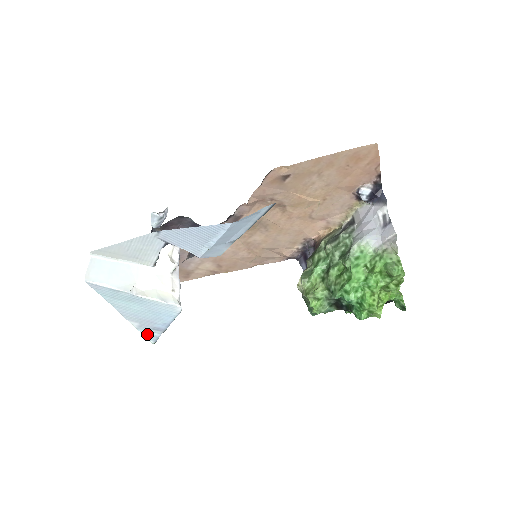
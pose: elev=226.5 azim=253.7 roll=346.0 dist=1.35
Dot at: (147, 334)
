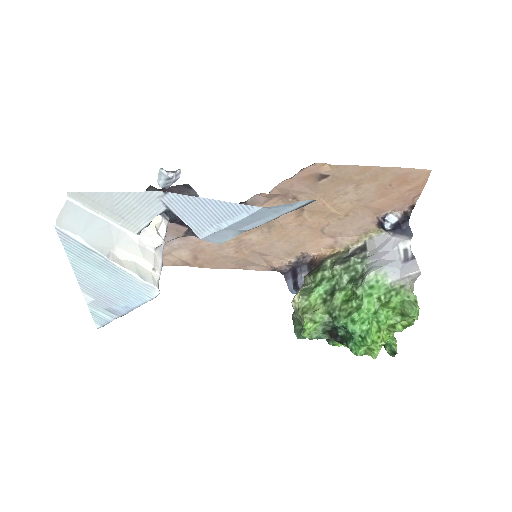
Dot at: (97, 315)
